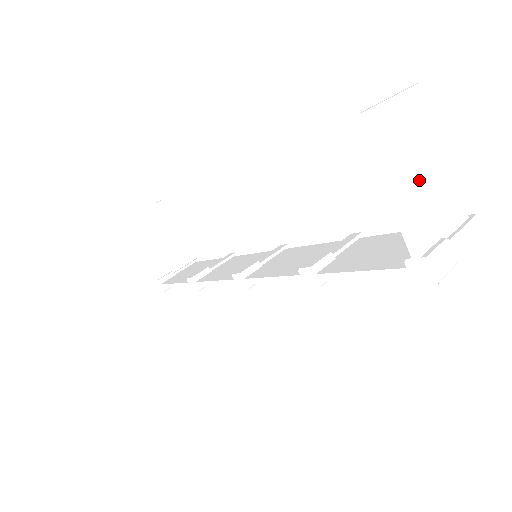
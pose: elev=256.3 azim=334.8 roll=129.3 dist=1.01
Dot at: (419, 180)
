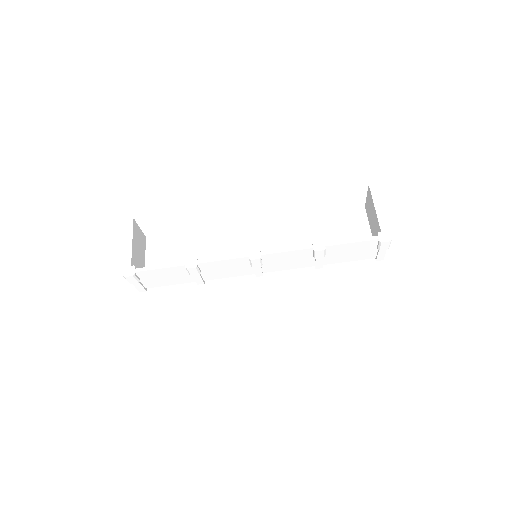
Dot at: occluded
